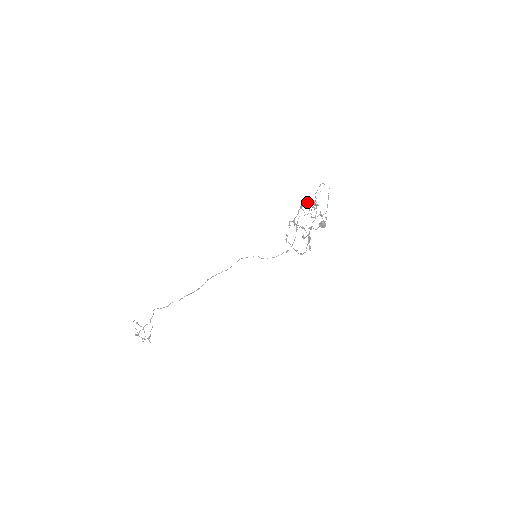
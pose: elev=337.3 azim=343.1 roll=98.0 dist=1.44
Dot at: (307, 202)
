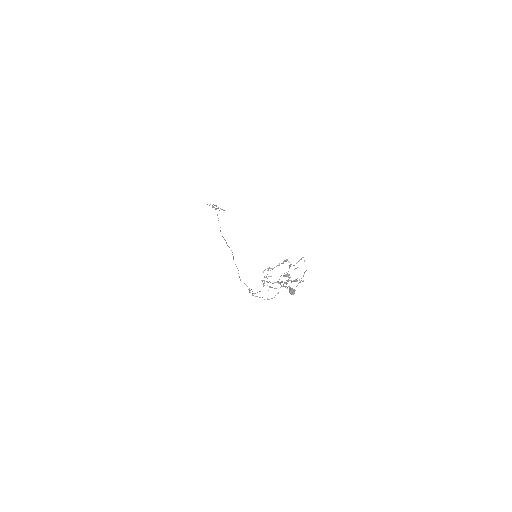
Dot at: occluded
